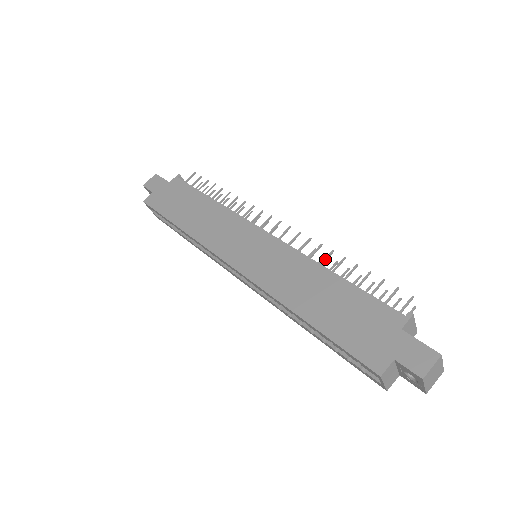
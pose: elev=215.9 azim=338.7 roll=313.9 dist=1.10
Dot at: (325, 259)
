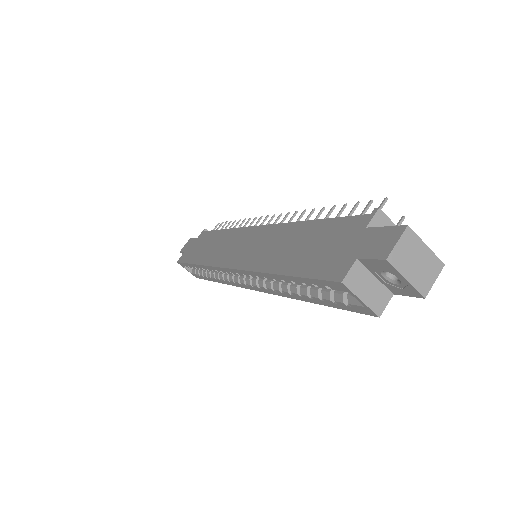
Dot at: (306, 219)
